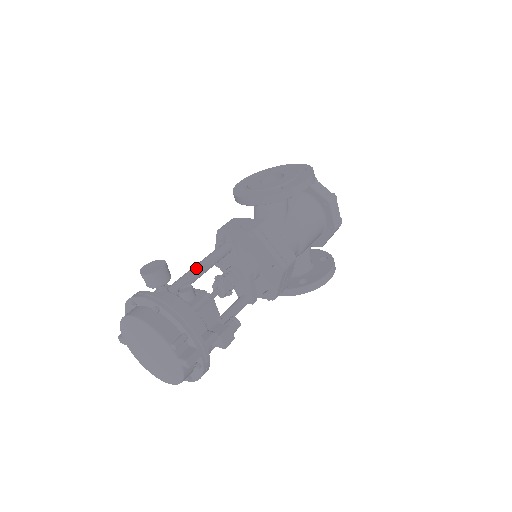
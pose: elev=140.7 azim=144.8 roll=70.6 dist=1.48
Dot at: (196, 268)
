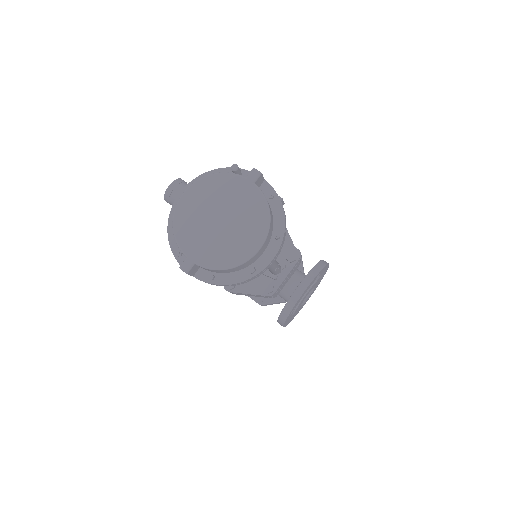
Dot at: occluded
